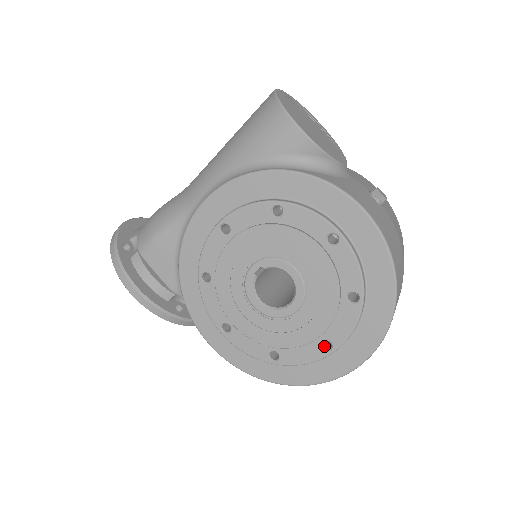
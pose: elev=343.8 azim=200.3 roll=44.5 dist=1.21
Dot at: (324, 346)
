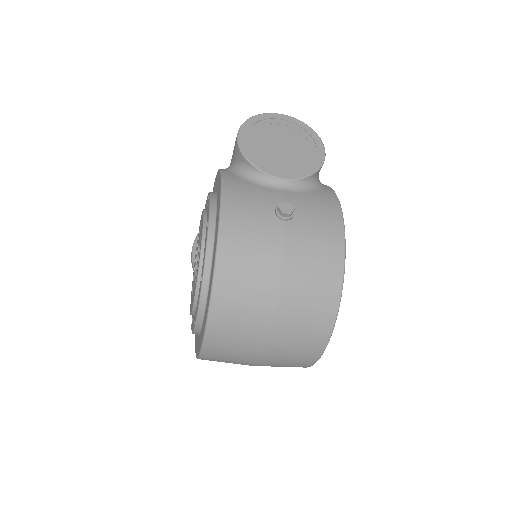
Dot at: occluded
